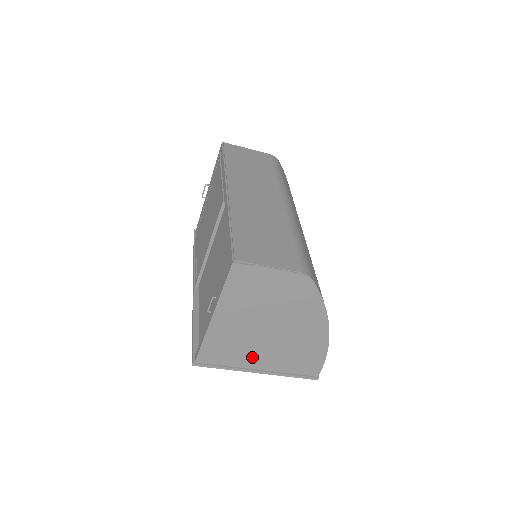
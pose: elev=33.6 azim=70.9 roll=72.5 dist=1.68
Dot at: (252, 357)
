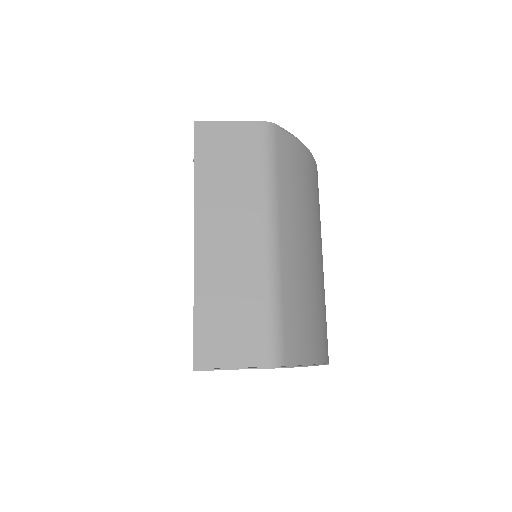
Dot at: occluded
